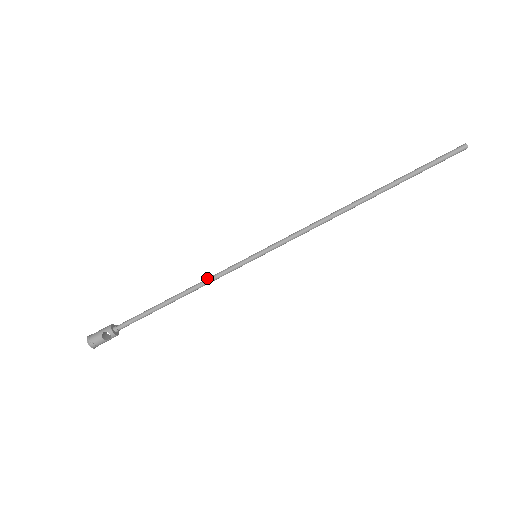
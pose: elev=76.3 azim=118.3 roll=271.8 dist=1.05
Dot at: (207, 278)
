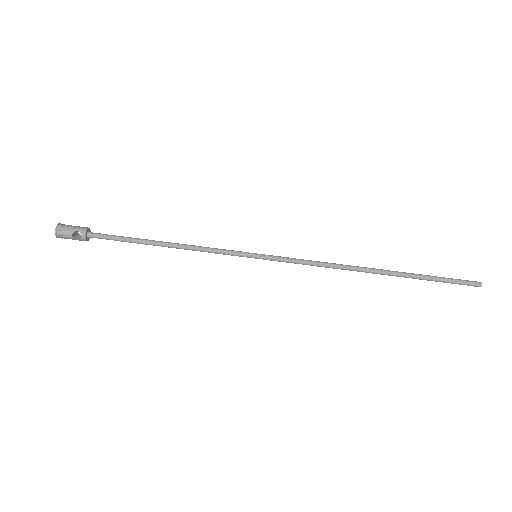
Dot at: occluded
